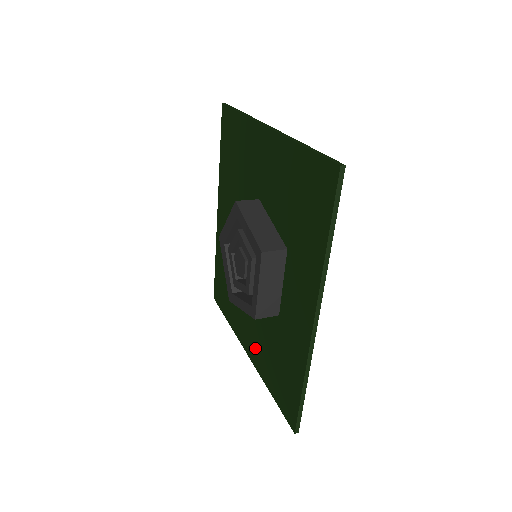
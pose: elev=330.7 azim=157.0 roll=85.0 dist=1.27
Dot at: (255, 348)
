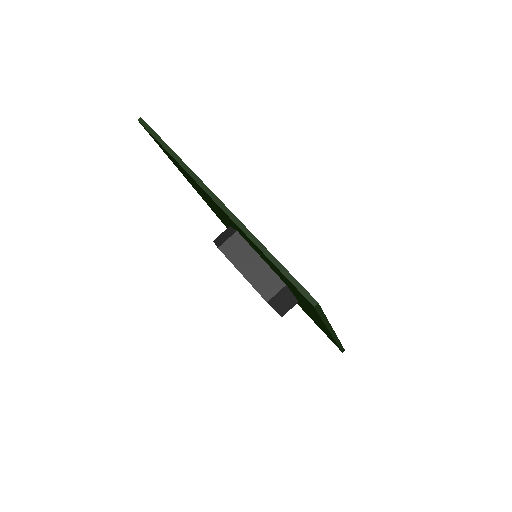
Dot at: occluded
